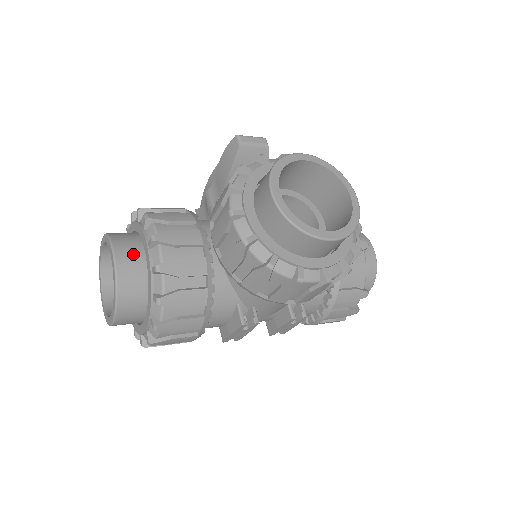
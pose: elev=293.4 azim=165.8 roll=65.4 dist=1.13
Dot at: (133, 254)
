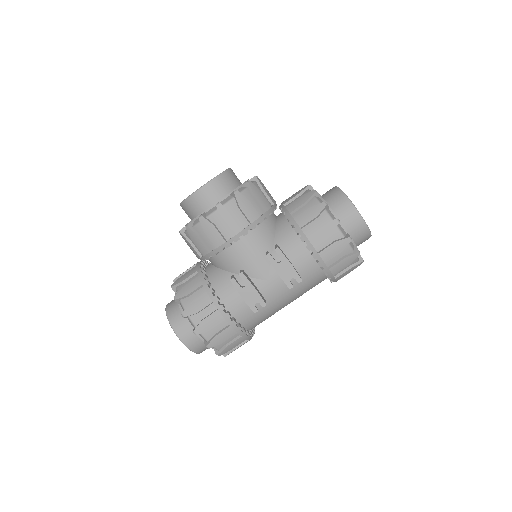
Dot at: occluded
